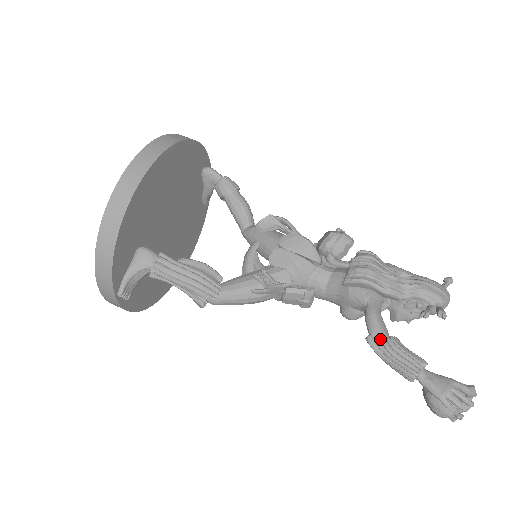
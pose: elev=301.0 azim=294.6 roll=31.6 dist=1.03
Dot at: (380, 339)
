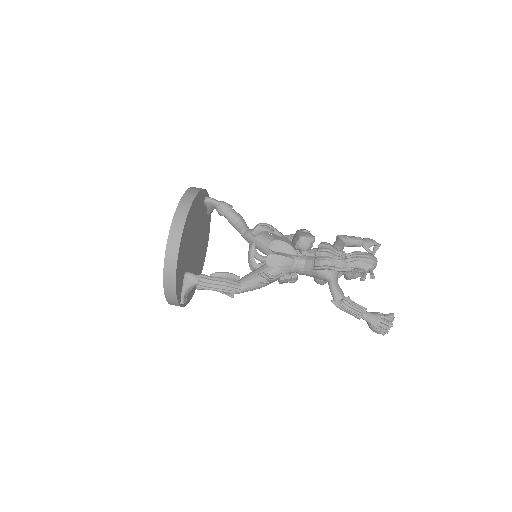
Dot at: (339, 301)
